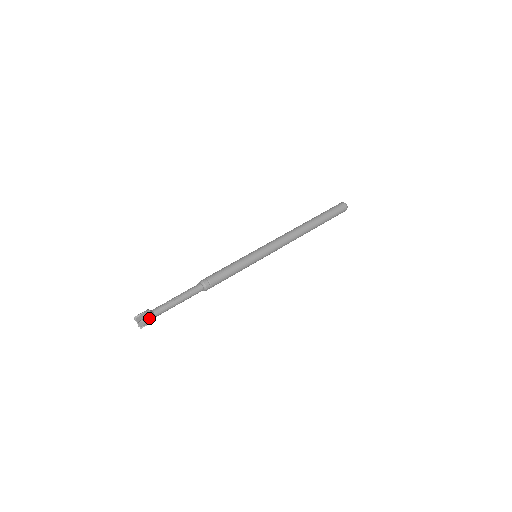
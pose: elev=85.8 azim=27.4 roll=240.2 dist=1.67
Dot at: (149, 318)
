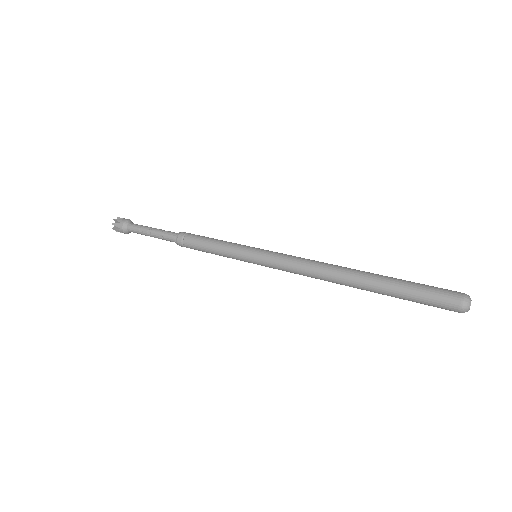
Dot at: (121, 231)
